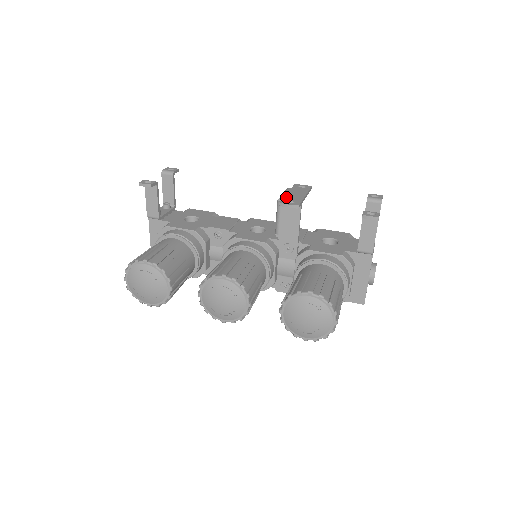
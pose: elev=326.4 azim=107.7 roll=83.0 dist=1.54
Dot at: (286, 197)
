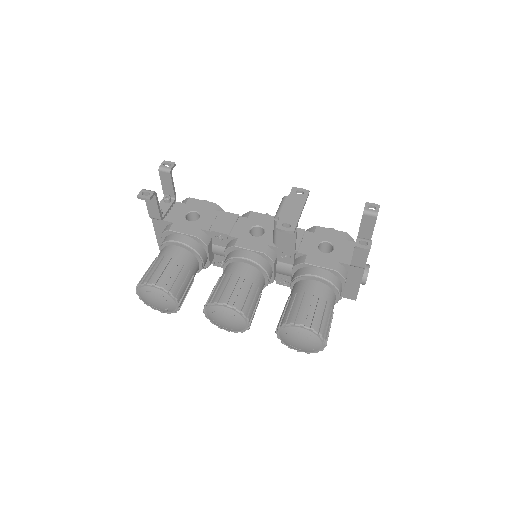
Dot at: (282, 216)
